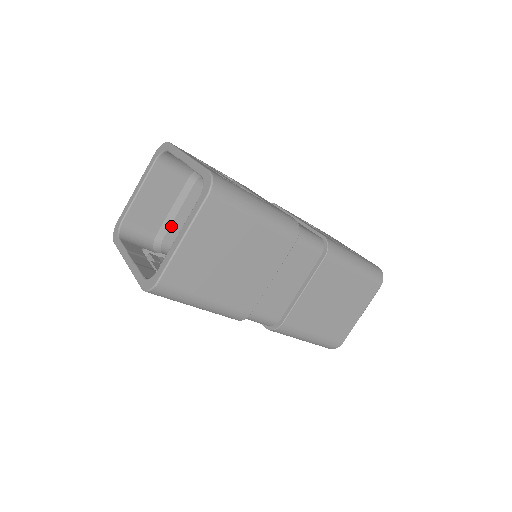
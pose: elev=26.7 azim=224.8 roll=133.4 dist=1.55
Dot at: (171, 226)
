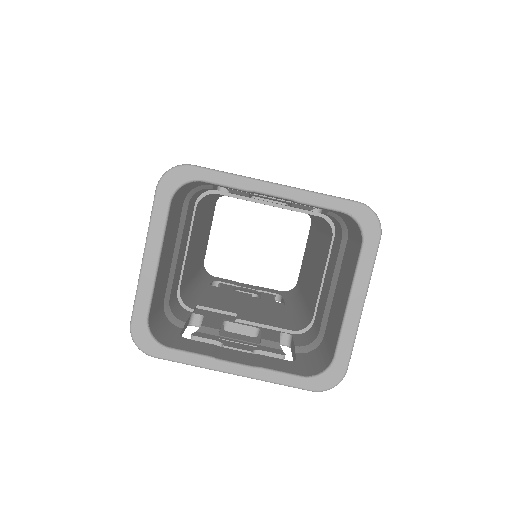
Dot at: (173, 279)
